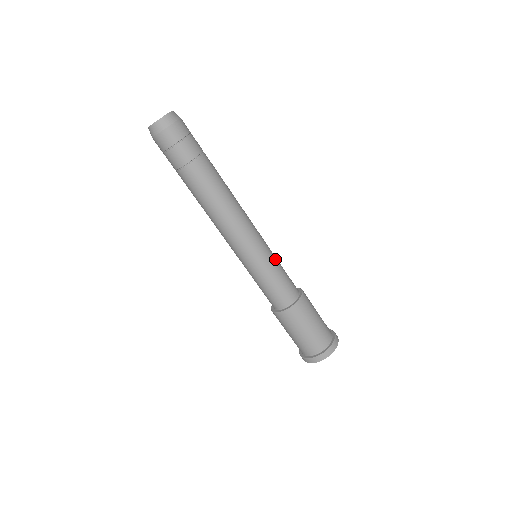
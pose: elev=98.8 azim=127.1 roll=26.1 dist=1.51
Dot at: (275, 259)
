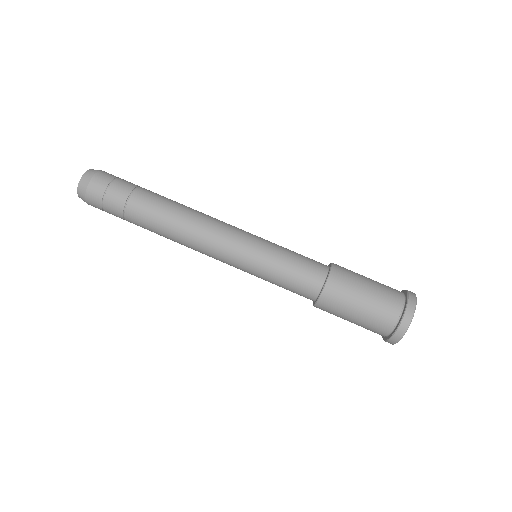
Dot at: occluded
